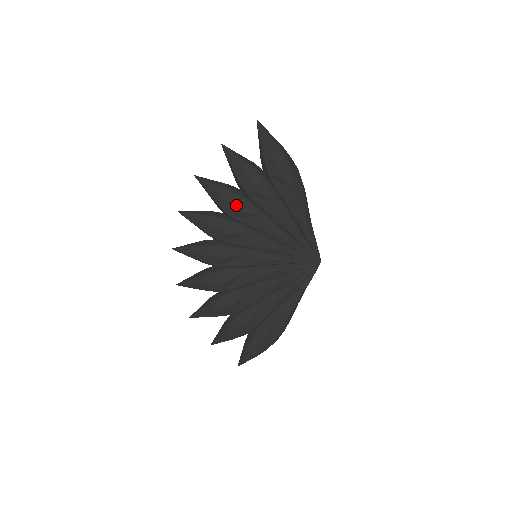
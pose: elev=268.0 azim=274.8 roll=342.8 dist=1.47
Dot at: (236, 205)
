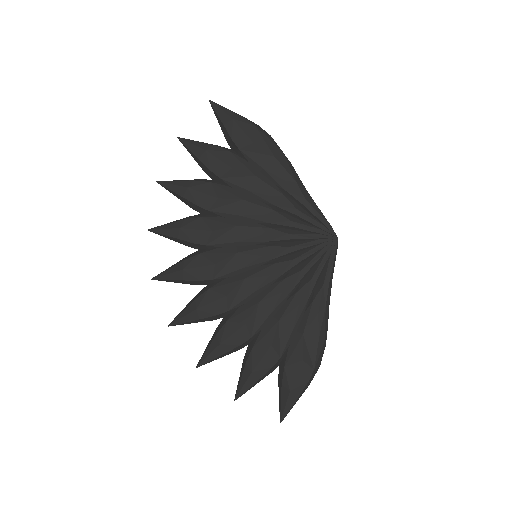
Dot at: (211, 193)
